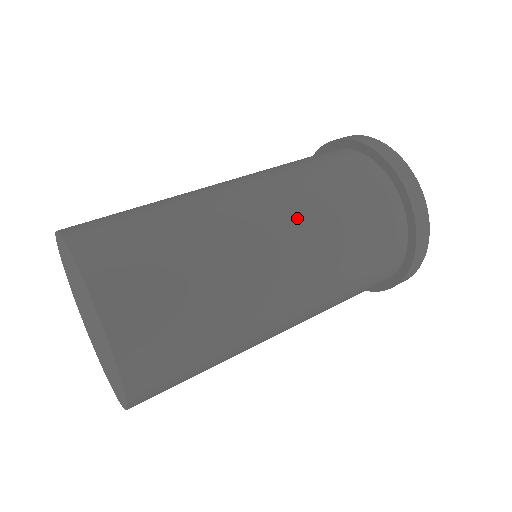
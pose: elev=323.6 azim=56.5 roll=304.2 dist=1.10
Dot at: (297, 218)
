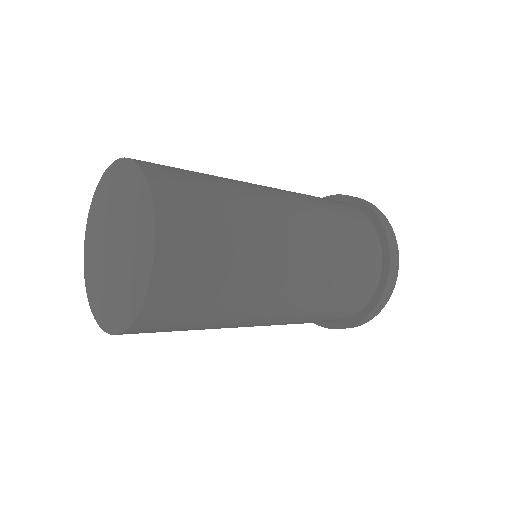
Dot at: (308, 218)
